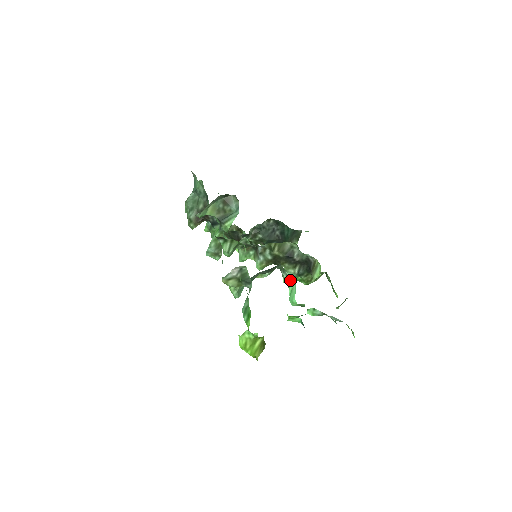
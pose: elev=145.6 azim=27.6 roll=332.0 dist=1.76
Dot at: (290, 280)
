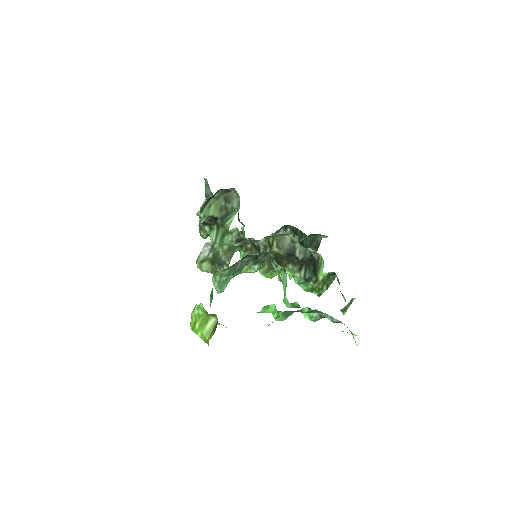
Dot at: (283, 275)
